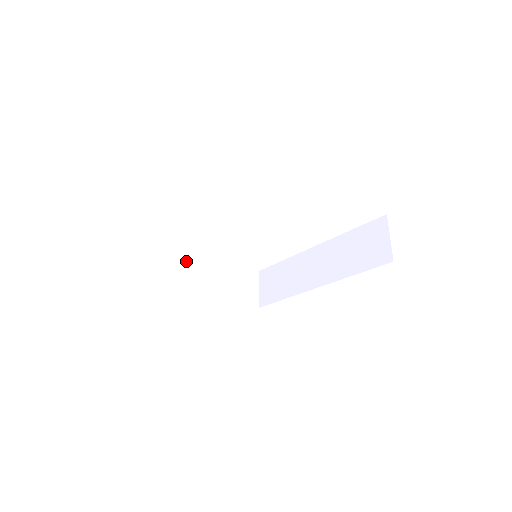
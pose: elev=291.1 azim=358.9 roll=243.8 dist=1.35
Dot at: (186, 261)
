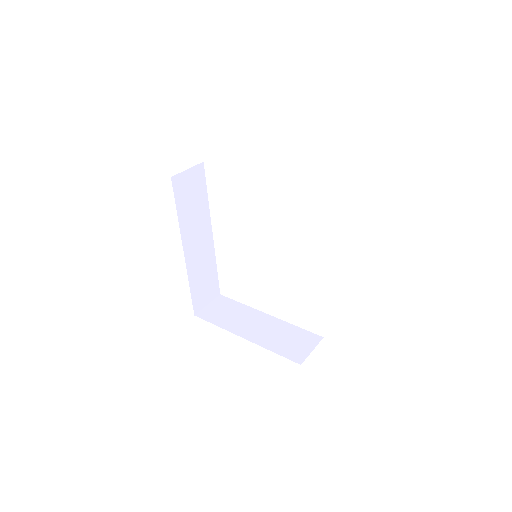
Dot at: (246, 308)
